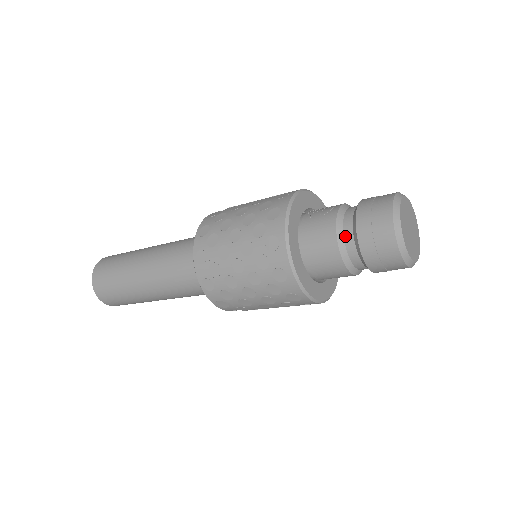
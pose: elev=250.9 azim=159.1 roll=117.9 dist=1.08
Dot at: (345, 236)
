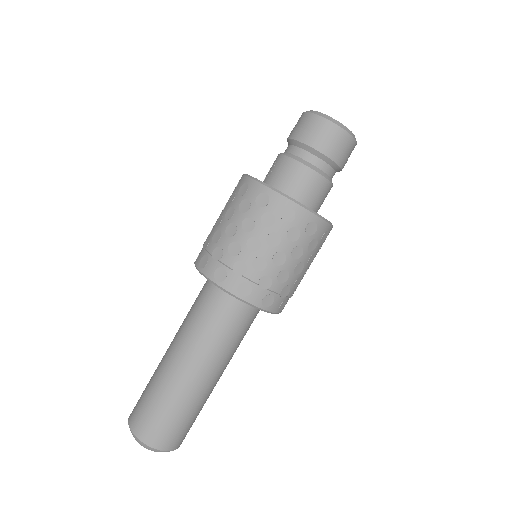
Dot at: (301, 157)
